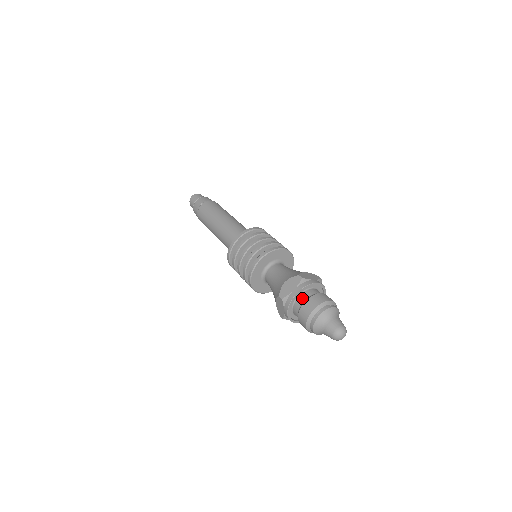
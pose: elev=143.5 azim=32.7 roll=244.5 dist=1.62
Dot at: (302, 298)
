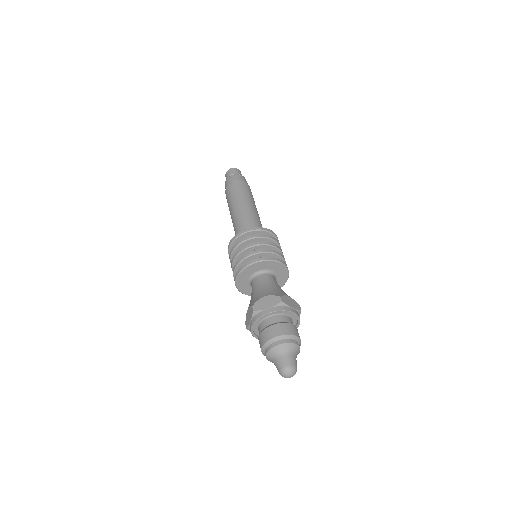
Dot at: (259, 329)
